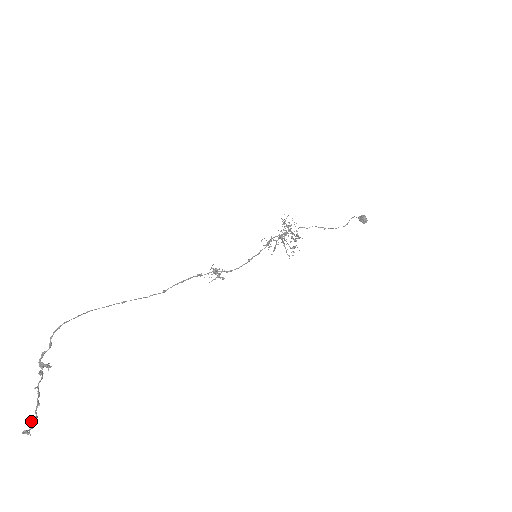
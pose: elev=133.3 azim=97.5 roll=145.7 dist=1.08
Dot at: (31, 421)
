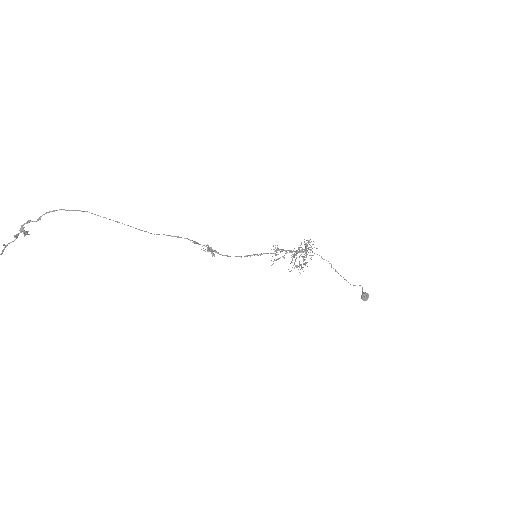
Dot at: out of frame
